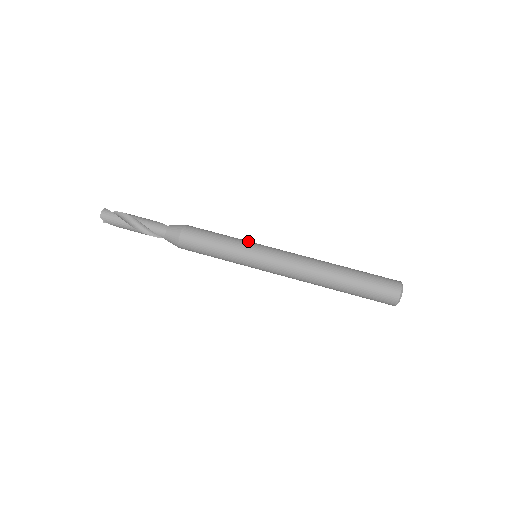
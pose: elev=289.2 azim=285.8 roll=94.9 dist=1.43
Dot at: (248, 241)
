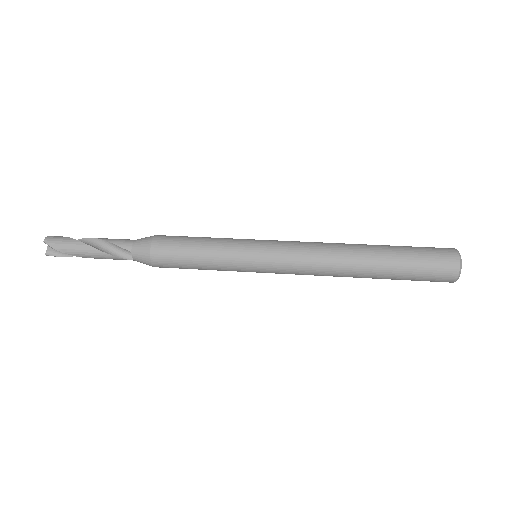
Dot at: occluded
